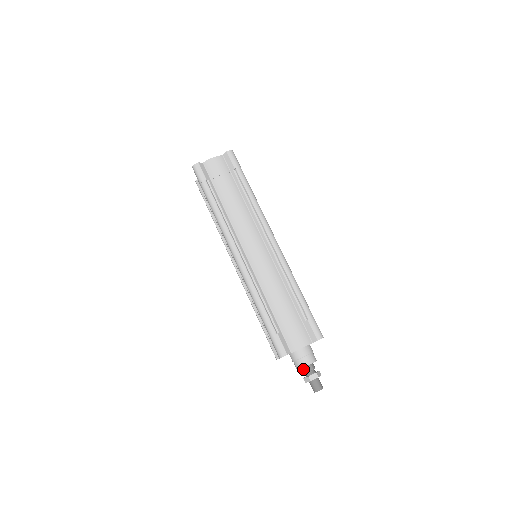
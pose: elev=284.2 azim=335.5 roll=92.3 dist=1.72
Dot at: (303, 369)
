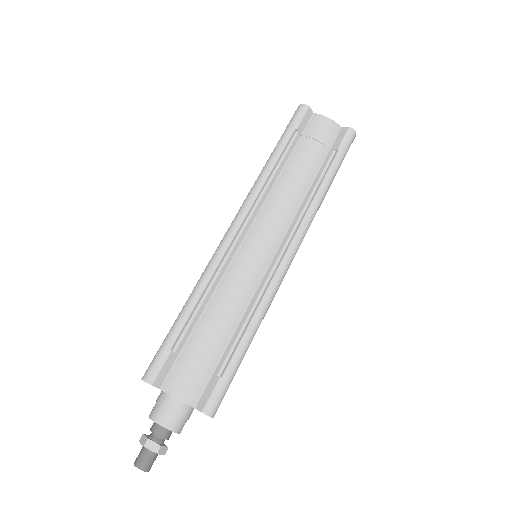
Dot at: (154, 423)
